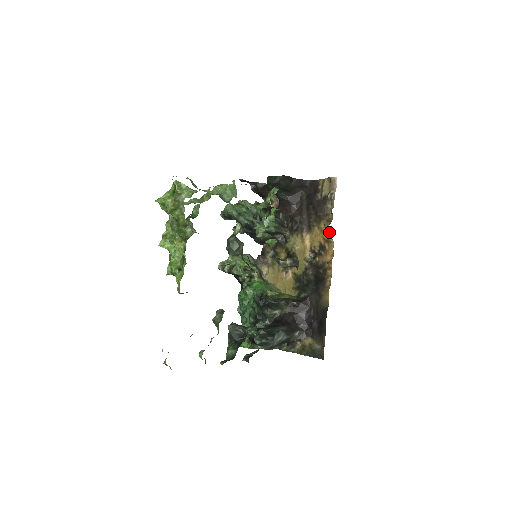
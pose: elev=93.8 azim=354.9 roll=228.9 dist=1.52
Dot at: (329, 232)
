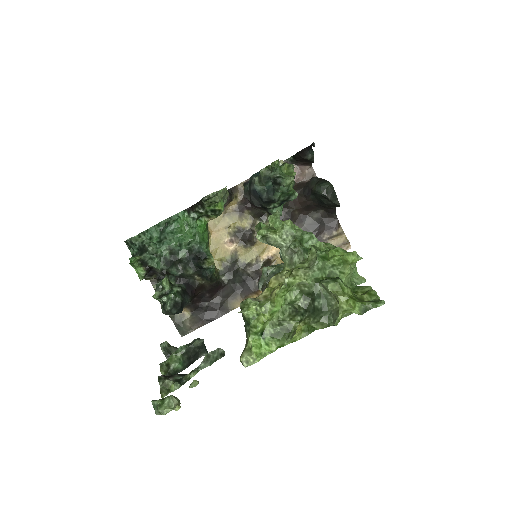
Dot at: occluded
